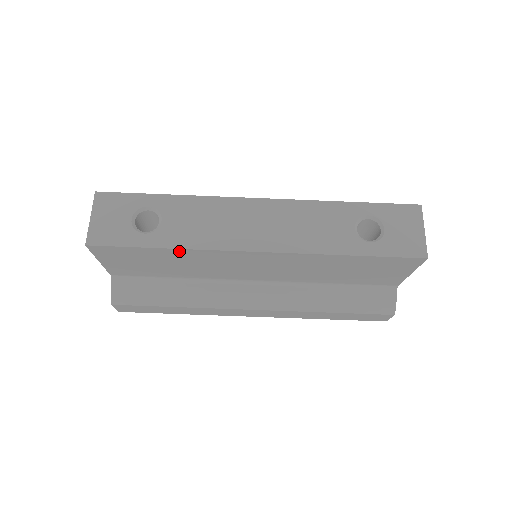
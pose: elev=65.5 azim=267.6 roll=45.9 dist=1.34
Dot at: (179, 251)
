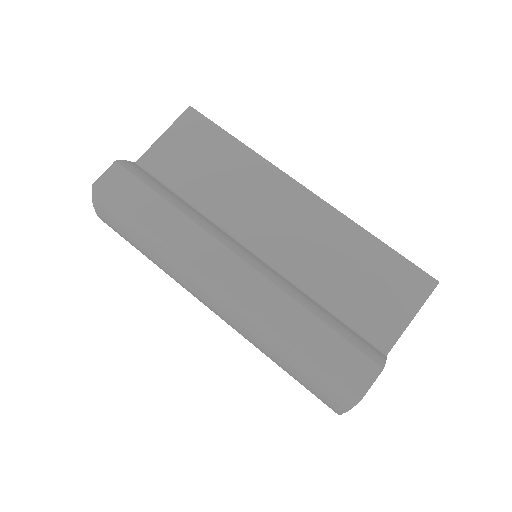
Dot at: (246, 152)
